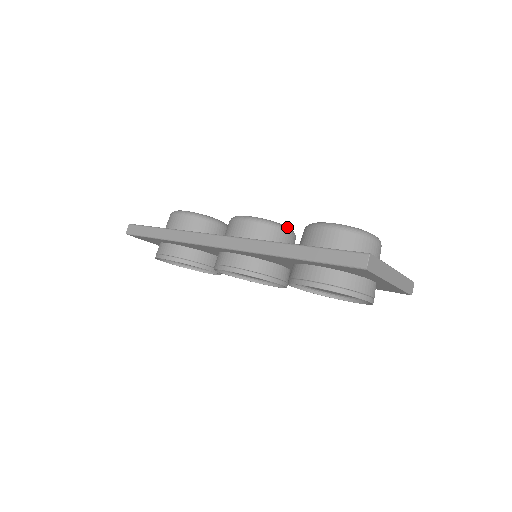
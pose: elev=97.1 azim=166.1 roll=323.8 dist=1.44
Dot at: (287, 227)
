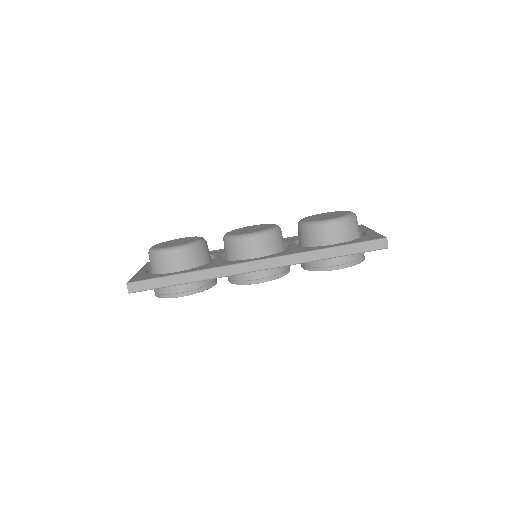
Dot at: (278, 226)
